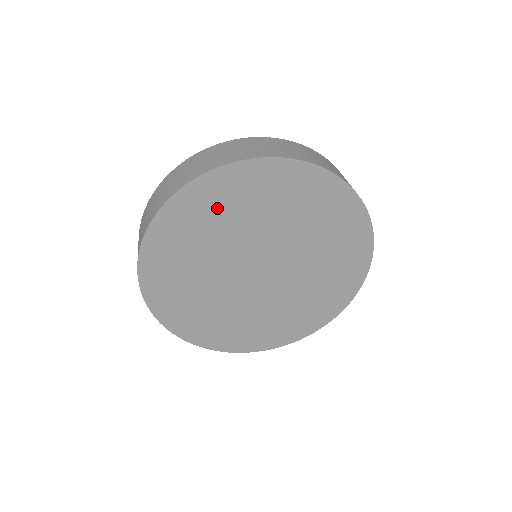
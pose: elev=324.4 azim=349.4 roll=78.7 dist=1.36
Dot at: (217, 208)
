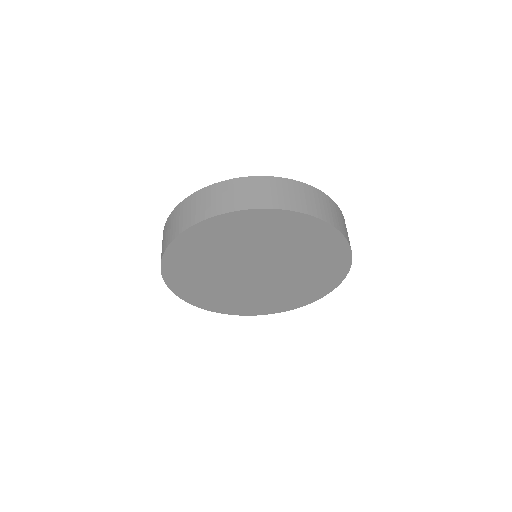
Dot at: (241, 231)
